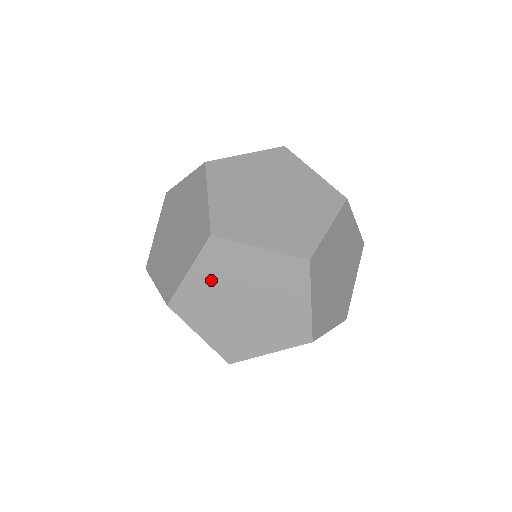
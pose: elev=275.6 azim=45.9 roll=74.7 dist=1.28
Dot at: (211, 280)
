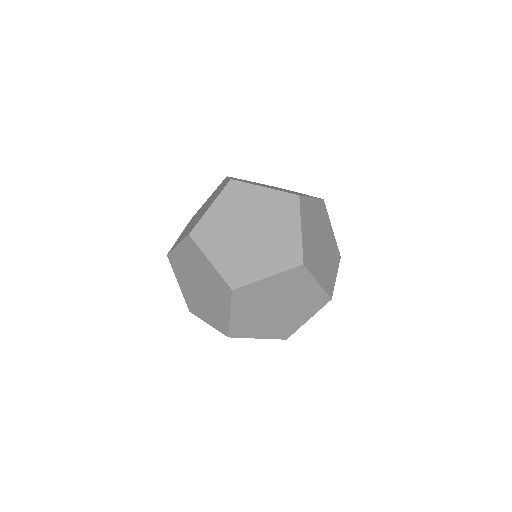
Dot at: (227, 212)
